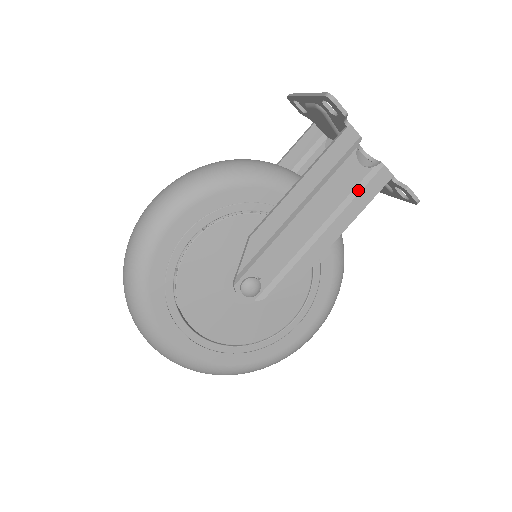
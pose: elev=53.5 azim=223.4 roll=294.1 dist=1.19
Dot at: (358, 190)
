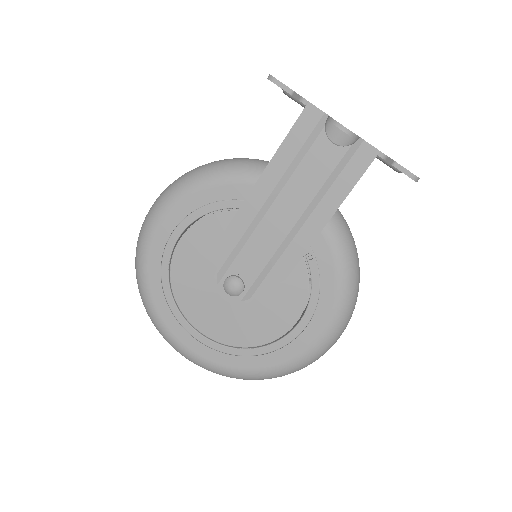
Dot at: (336, 174)
